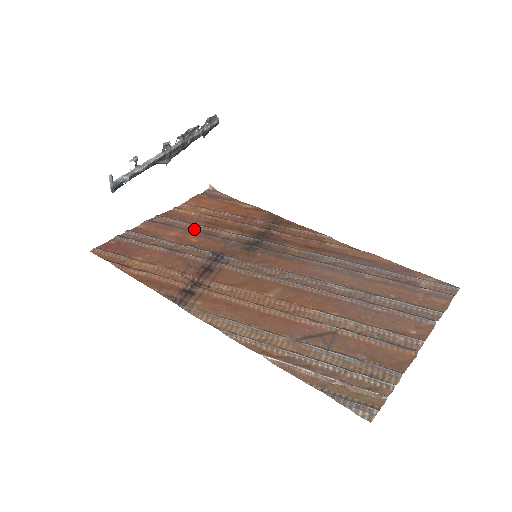
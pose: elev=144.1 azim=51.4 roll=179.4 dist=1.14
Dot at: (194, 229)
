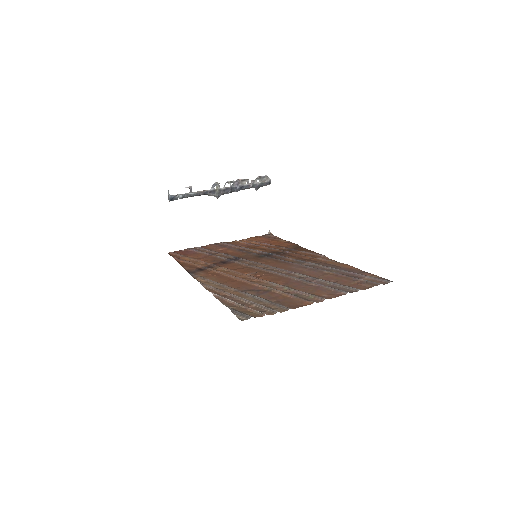
Dot at: (236, 248)
